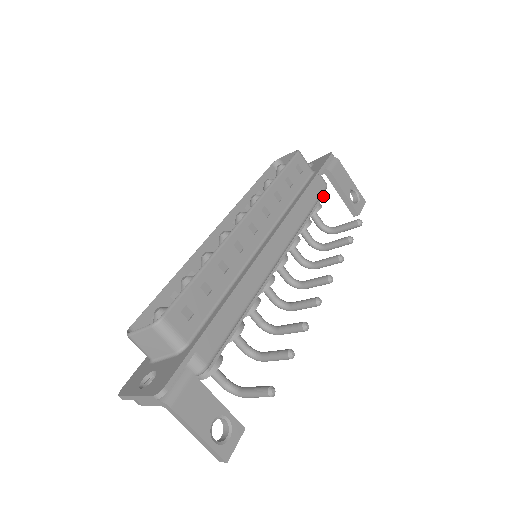
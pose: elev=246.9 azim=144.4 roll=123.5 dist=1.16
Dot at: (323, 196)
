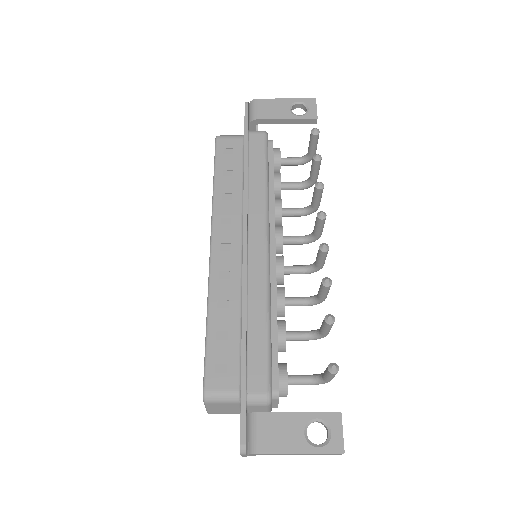
Dot at: (272, 142)
